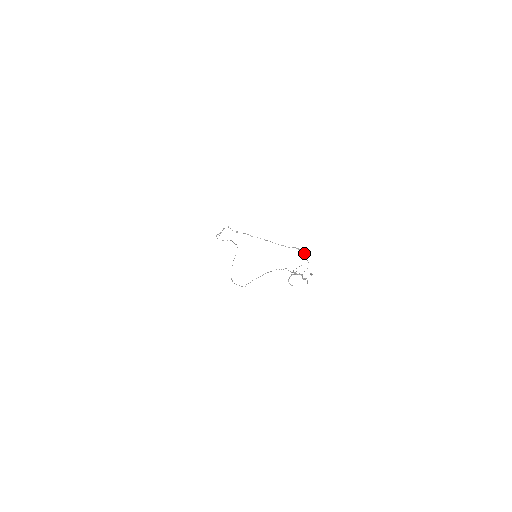
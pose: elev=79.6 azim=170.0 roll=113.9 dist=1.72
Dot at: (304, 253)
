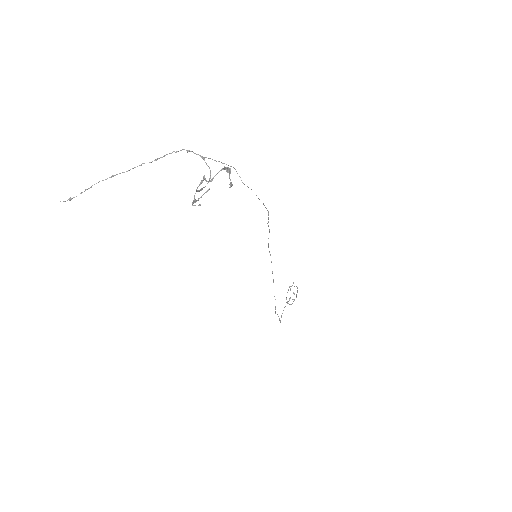
Dot at: (188, 150)
